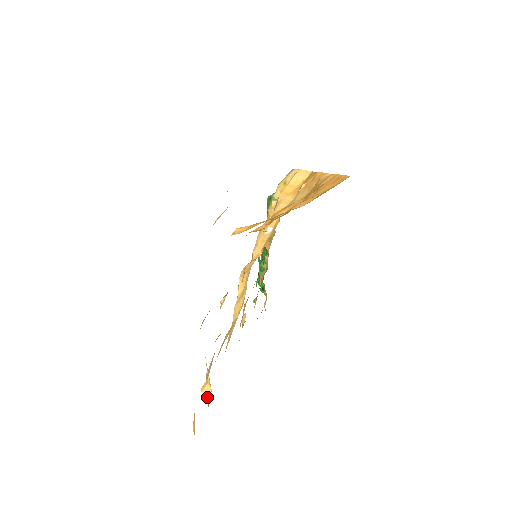
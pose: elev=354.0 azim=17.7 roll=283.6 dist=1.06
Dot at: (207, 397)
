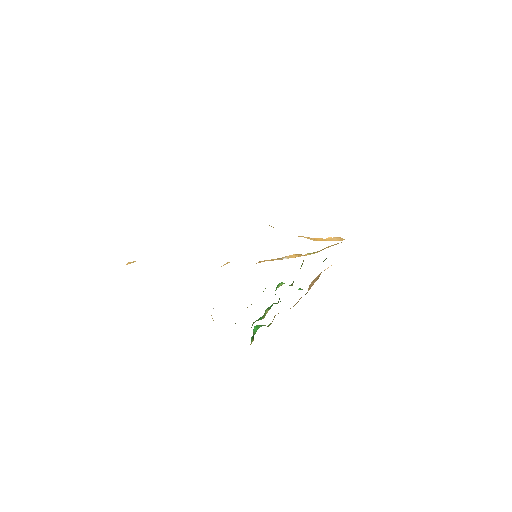
Dot at: (126, 264)
